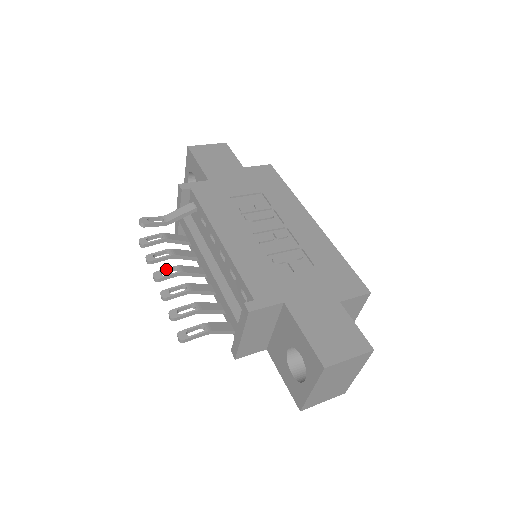
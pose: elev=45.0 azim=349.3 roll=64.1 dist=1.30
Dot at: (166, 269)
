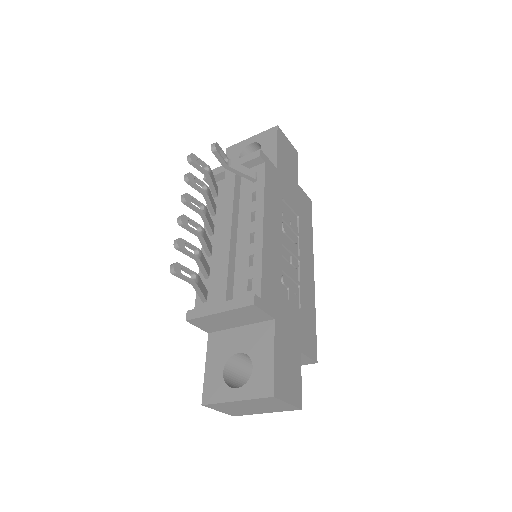
Dot at: (197, 200)
